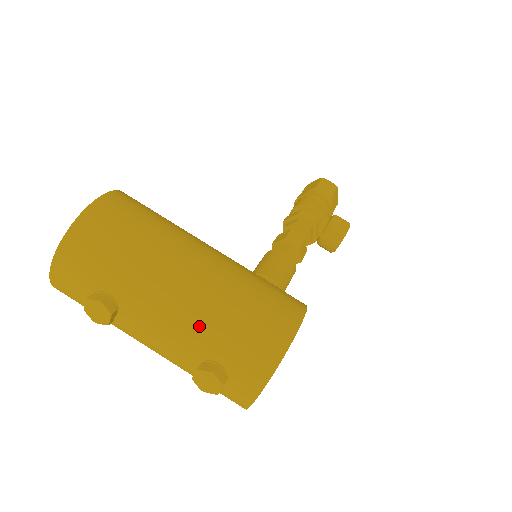
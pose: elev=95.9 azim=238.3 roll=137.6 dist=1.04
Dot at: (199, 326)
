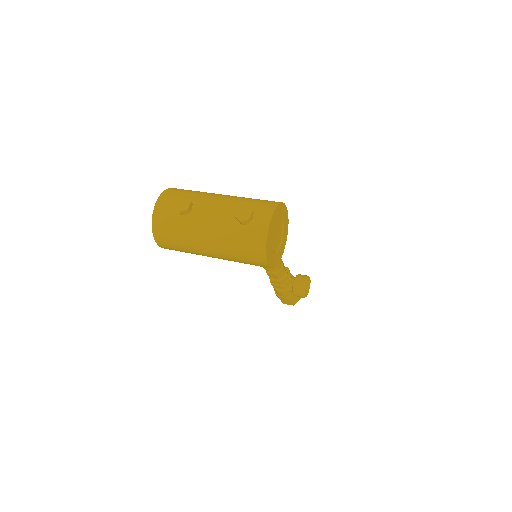
Dot at: (235, 200)
